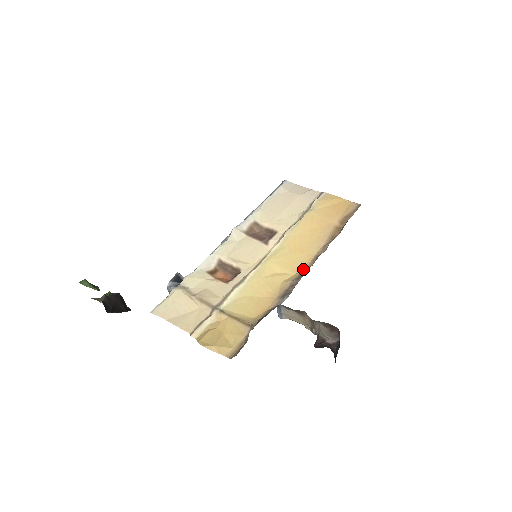
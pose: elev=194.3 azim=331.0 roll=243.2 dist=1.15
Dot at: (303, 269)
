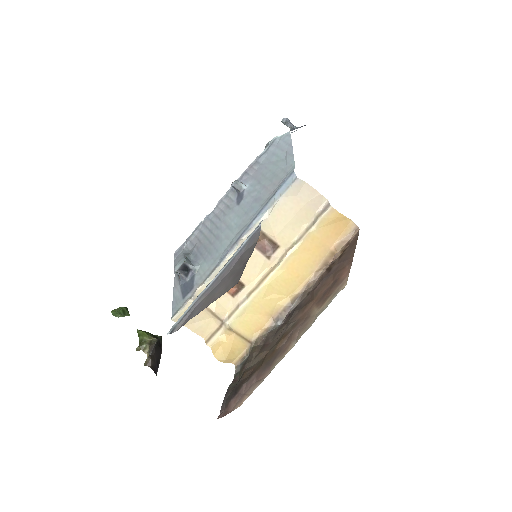
Dot at: (295, 293)
